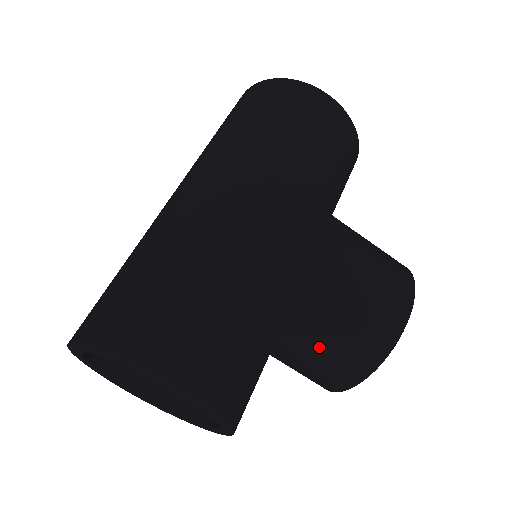
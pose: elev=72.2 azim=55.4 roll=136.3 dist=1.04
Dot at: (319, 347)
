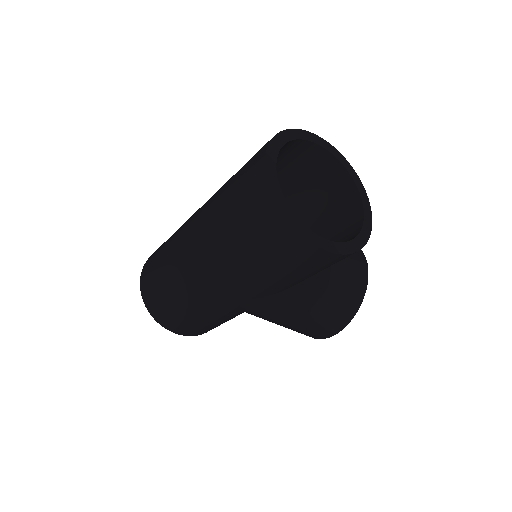
Dot at: occluded
